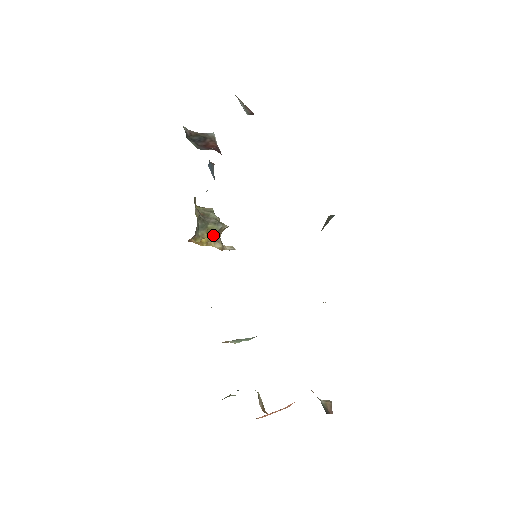
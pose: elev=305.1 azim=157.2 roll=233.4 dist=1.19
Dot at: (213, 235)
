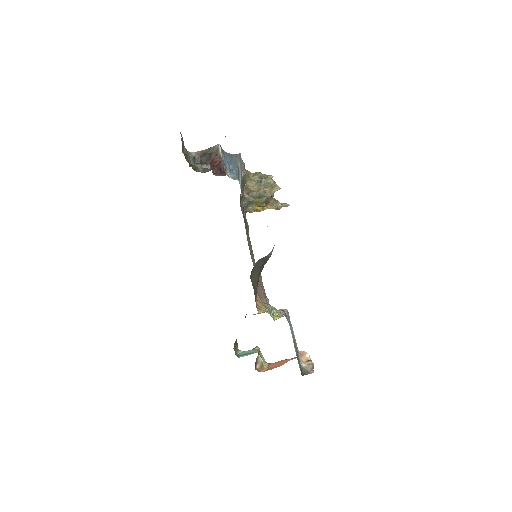
Dot at: (262, 205)
